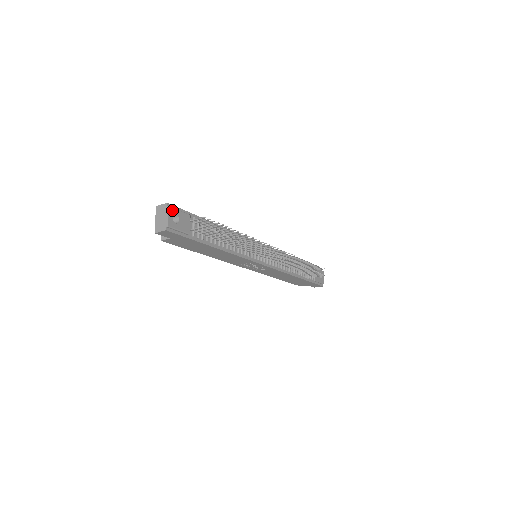
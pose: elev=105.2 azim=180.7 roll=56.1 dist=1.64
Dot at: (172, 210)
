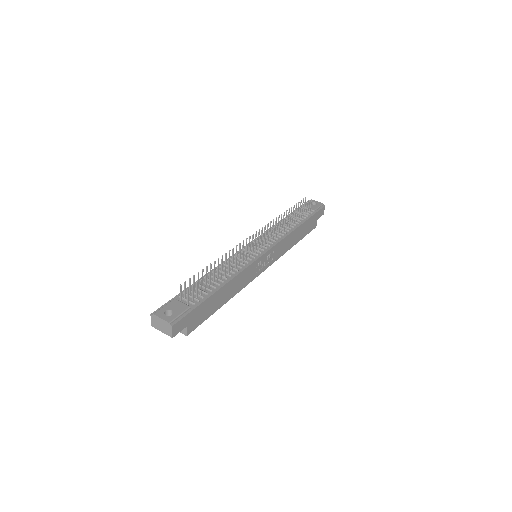
Dot at: (159, 313)
